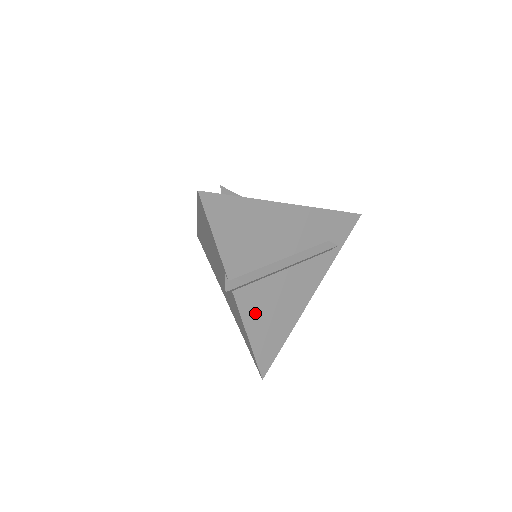
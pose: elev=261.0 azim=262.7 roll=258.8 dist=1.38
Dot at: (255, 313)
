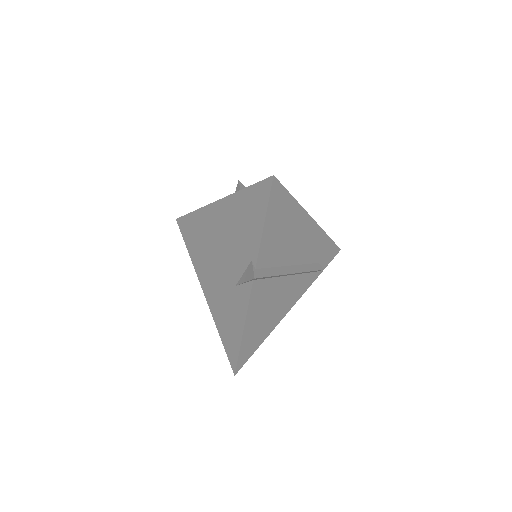
Dot at: (257, 308)
